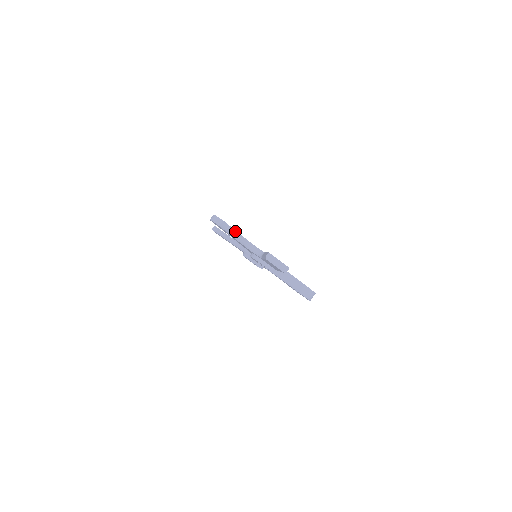
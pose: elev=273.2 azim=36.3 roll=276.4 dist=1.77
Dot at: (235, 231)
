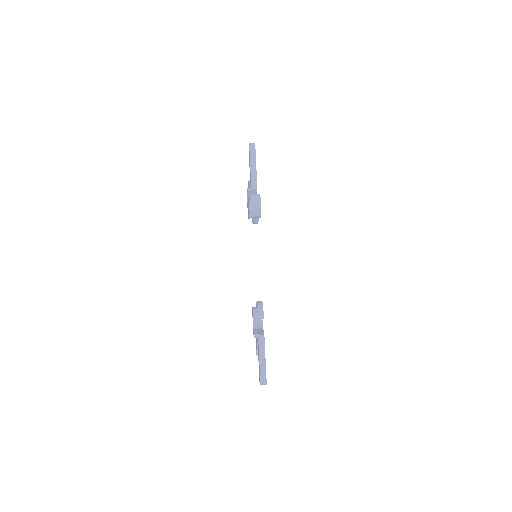
Dot at: occluded
